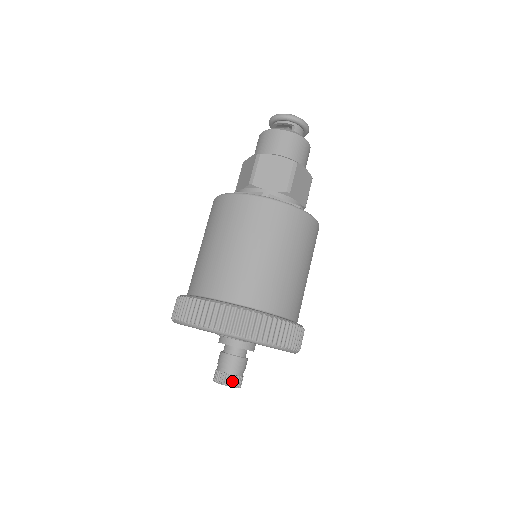
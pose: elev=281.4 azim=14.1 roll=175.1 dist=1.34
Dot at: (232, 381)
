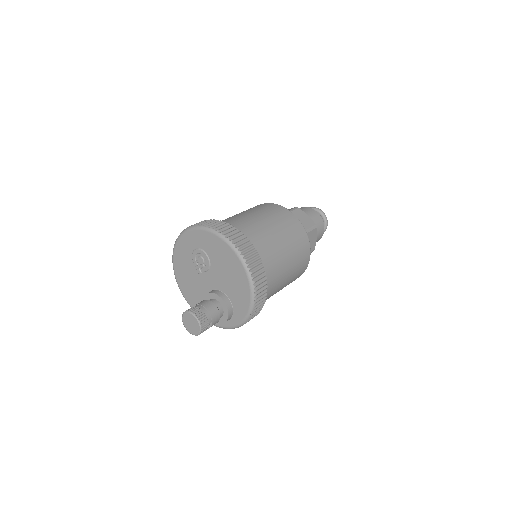
Dot at: (193, 310)
